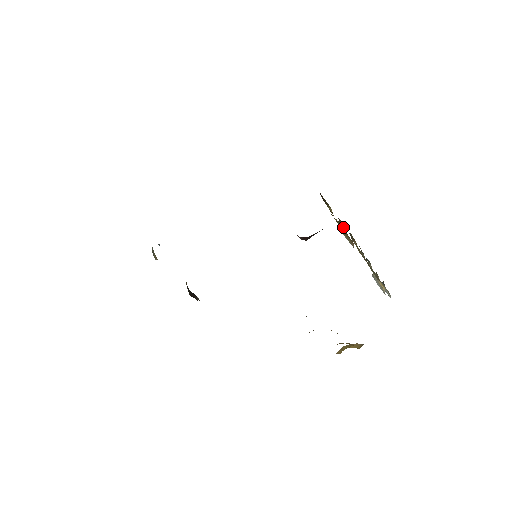
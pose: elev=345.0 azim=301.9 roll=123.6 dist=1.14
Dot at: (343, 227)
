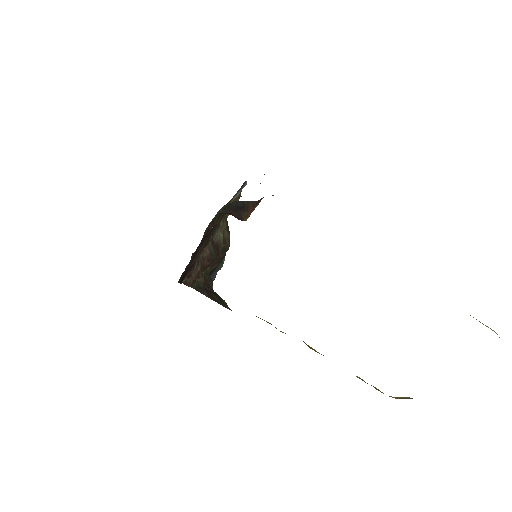
Dot at: occluded
